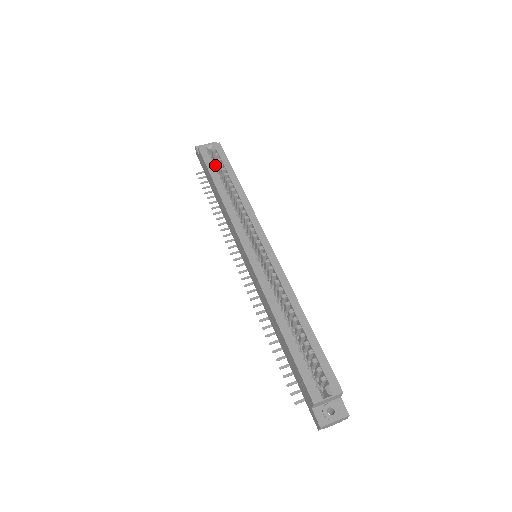
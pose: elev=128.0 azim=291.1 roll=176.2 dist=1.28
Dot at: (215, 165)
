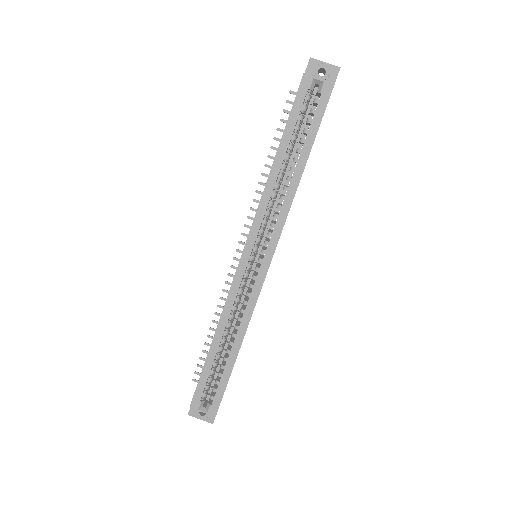
Dot at: (302, 117)
